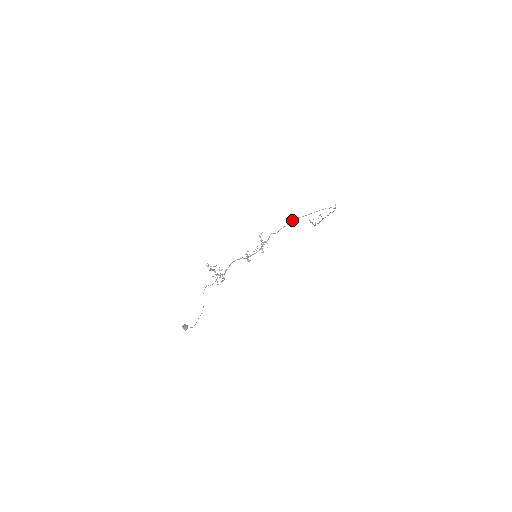
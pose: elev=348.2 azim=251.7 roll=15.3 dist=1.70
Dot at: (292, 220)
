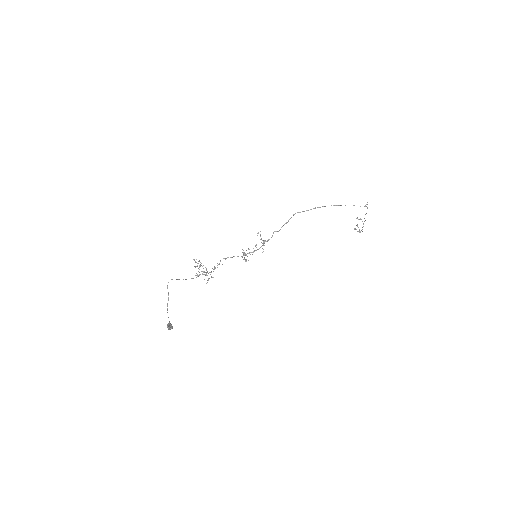
Dot at: (293, 215)
